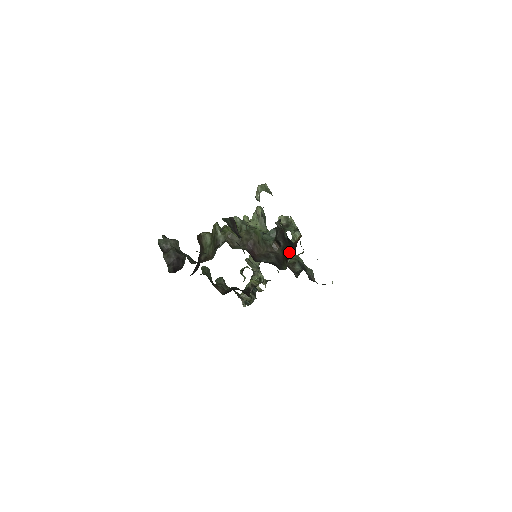
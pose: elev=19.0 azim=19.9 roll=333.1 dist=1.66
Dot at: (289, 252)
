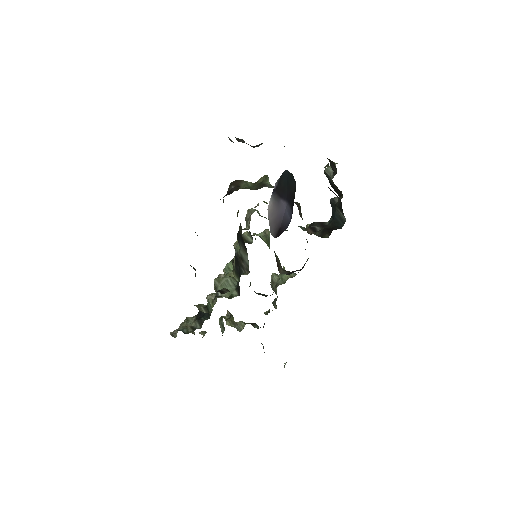
Dot at: occluded
